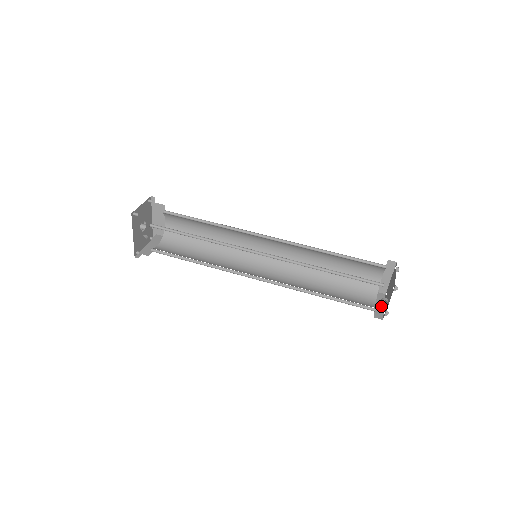
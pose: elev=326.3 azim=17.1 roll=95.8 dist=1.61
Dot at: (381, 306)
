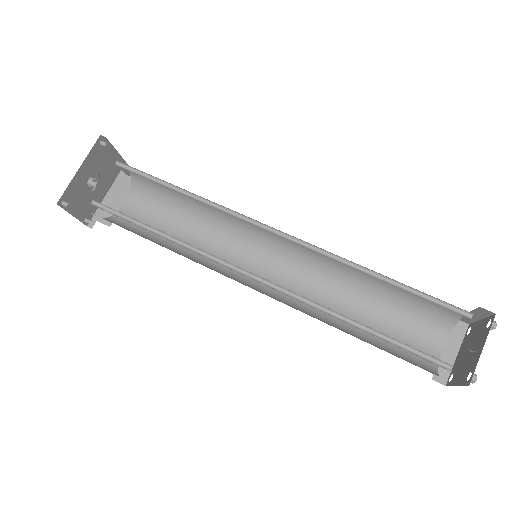
Dot at: occluded
